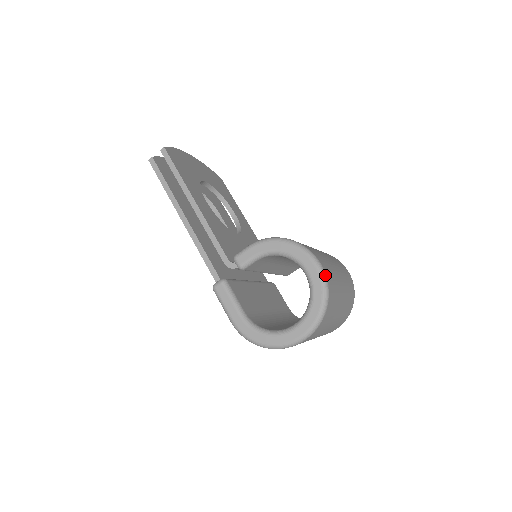
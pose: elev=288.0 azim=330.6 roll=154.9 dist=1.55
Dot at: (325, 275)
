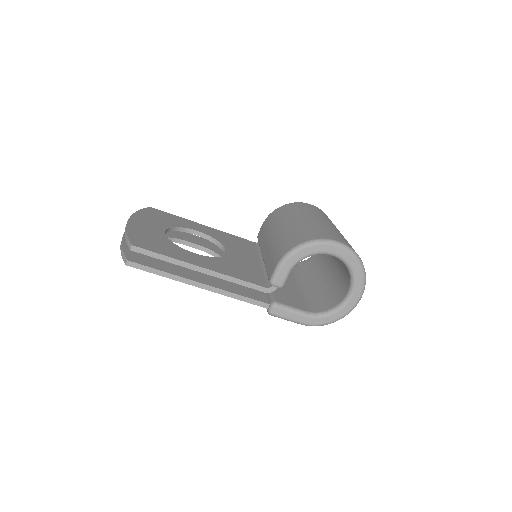
Dot at: (349, 248)
